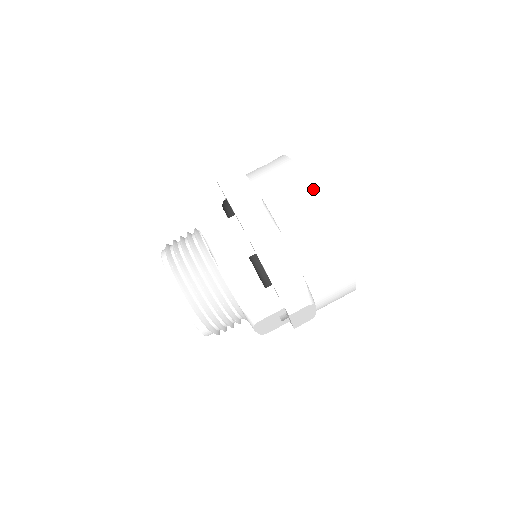
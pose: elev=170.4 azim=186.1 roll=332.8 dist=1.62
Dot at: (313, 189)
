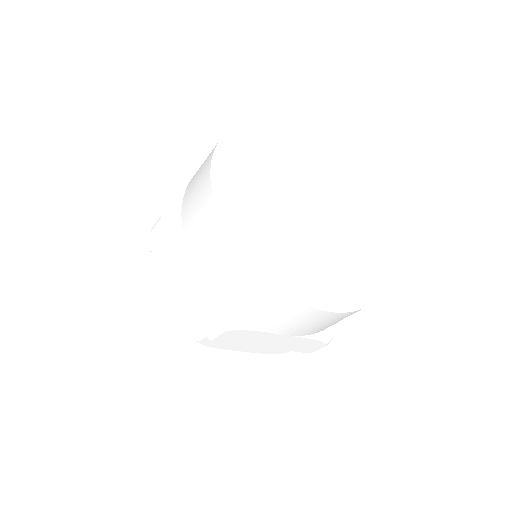
Dot at: (209, 173)
